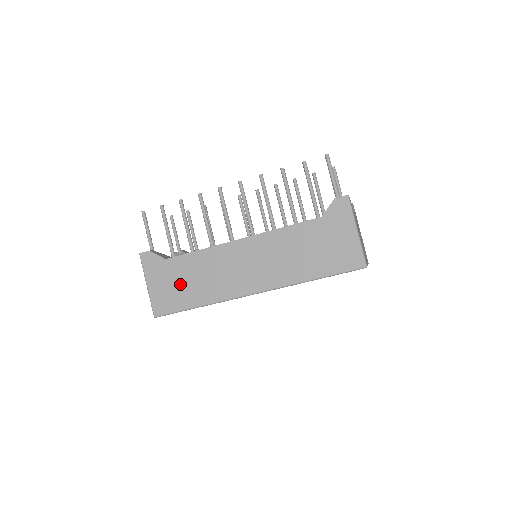
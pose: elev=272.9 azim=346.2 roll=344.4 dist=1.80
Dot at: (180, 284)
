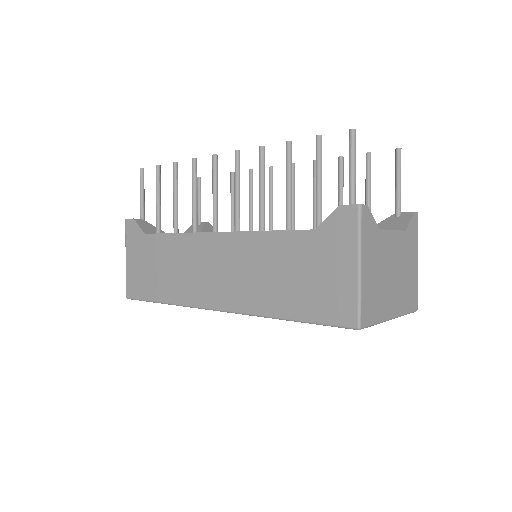
Dot at: (152, 269)
